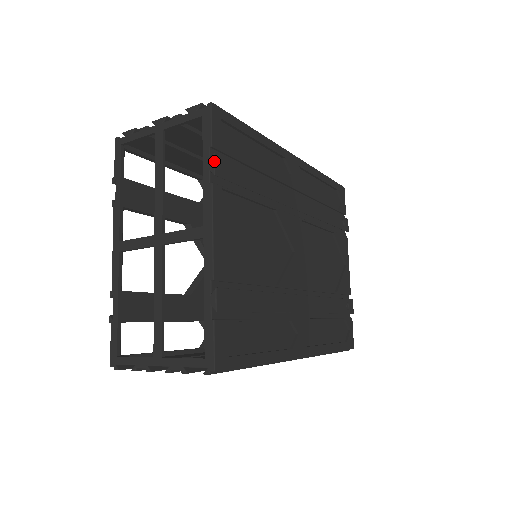
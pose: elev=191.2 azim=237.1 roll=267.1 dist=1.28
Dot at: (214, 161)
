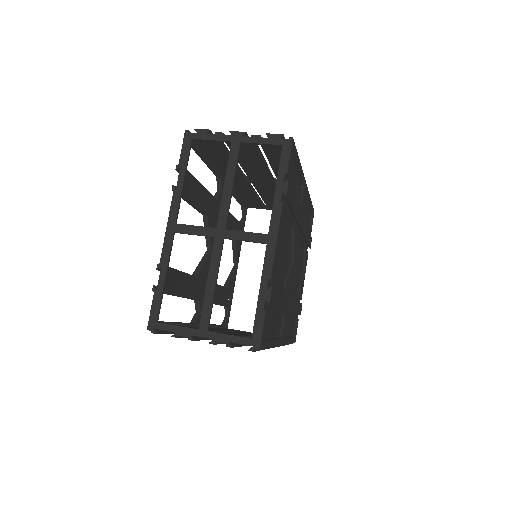
Dot at: (287, 185)
